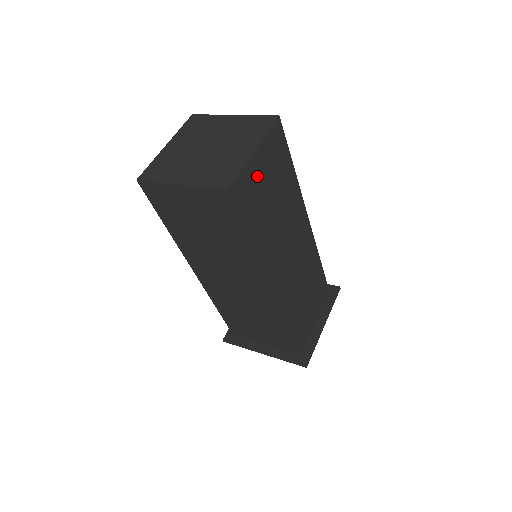
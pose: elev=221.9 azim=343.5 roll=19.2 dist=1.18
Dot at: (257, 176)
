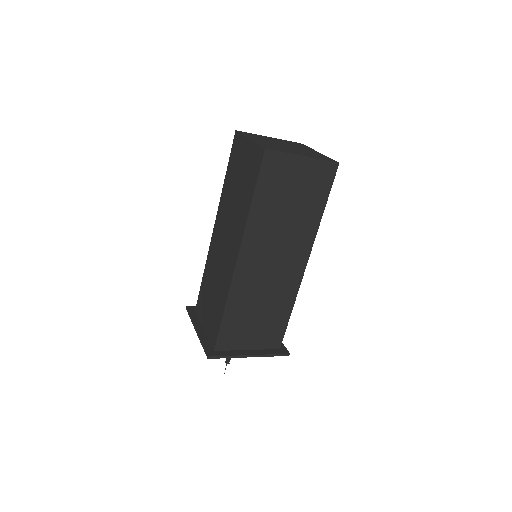
Dot at: occluded
